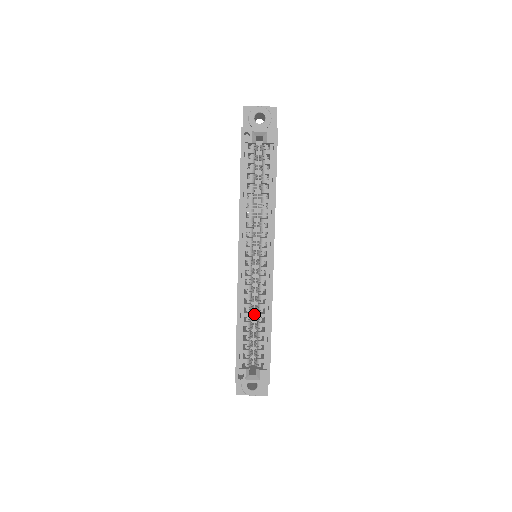
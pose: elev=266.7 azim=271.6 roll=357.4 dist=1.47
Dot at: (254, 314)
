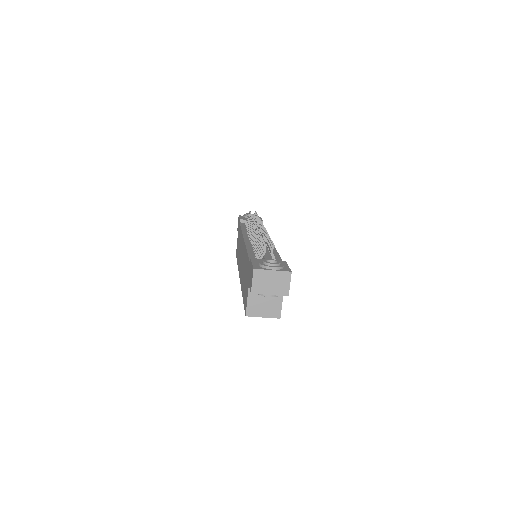
Dot at: occluded
